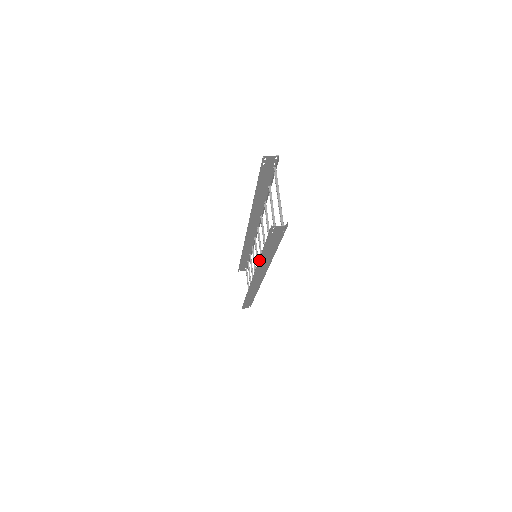
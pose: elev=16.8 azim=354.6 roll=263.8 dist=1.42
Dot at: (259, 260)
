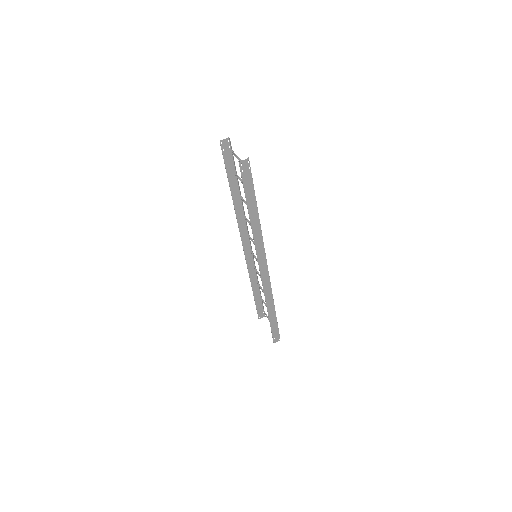
Dot at: (251, 224)
